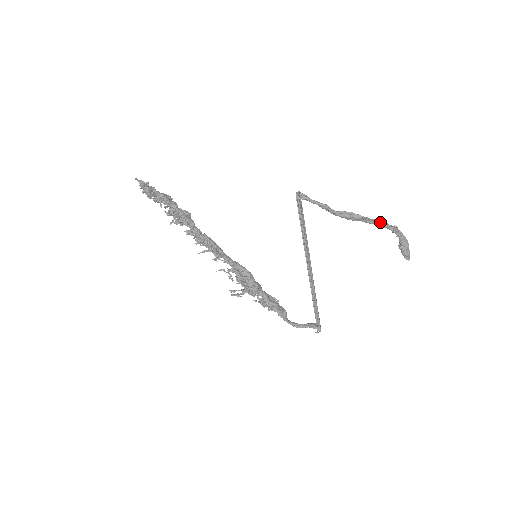
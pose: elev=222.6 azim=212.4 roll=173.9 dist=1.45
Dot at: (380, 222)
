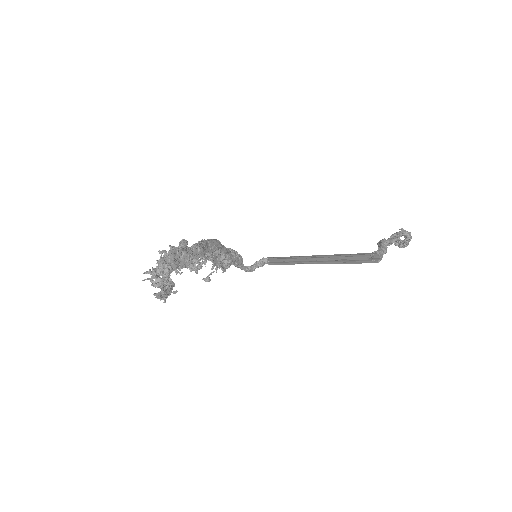
Dot at: (404, 235)
